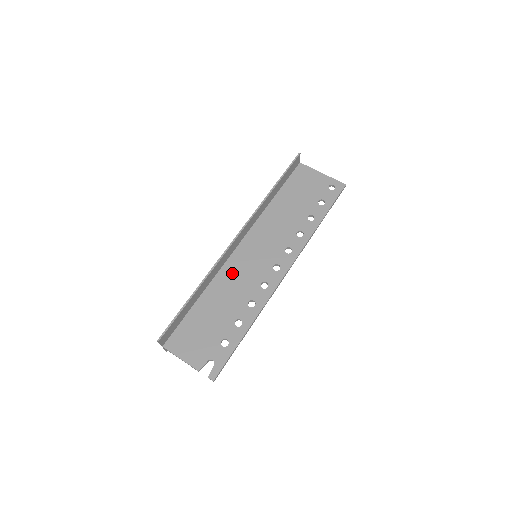
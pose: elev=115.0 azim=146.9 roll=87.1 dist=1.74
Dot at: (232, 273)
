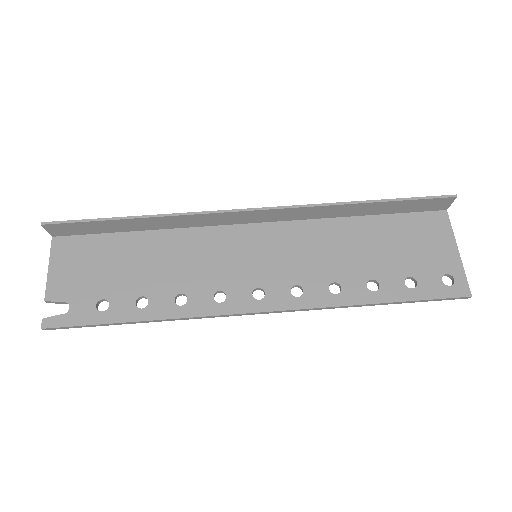
Dot at: (207, 244)
